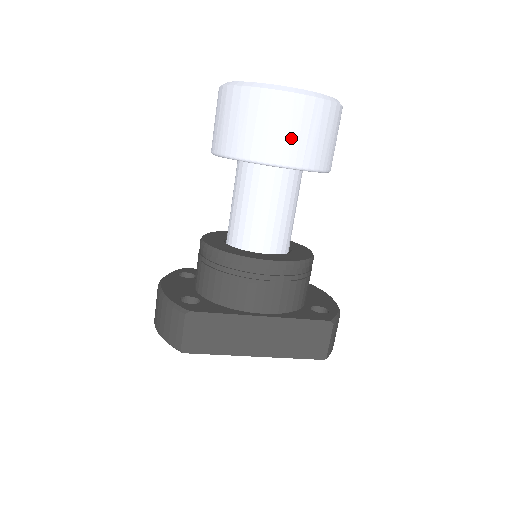
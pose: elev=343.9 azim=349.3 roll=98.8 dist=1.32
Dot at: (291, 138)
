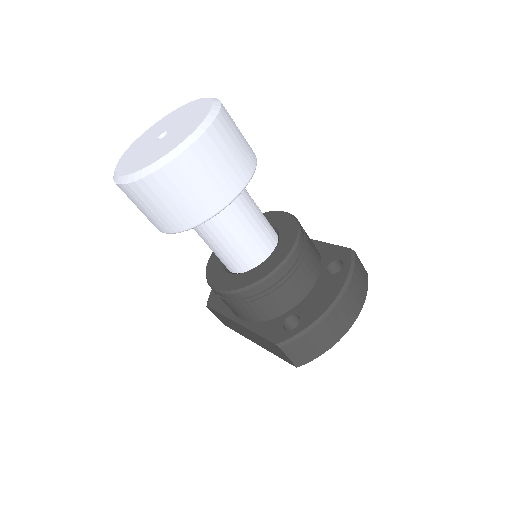
Dot at: (146, 214)
